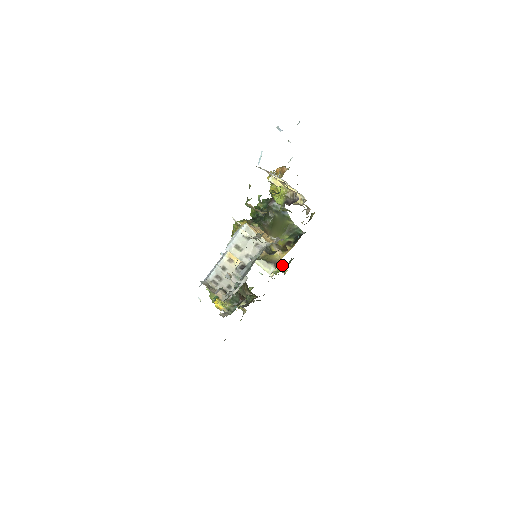
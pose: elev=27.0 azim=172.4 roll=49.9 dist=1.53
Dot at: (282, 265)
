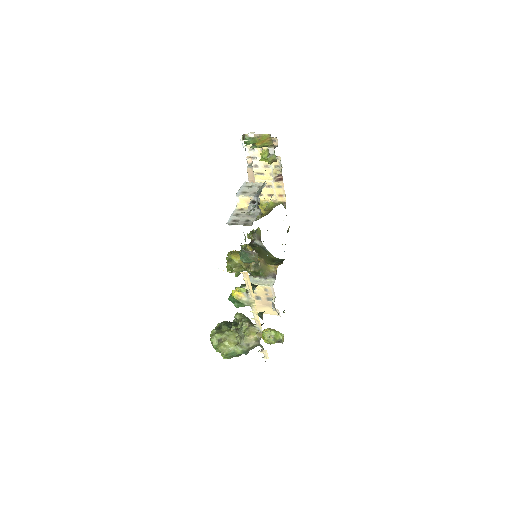
Dot at: (277, 331)
